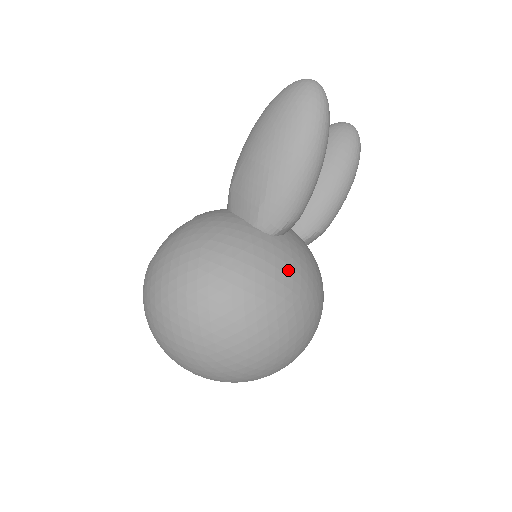
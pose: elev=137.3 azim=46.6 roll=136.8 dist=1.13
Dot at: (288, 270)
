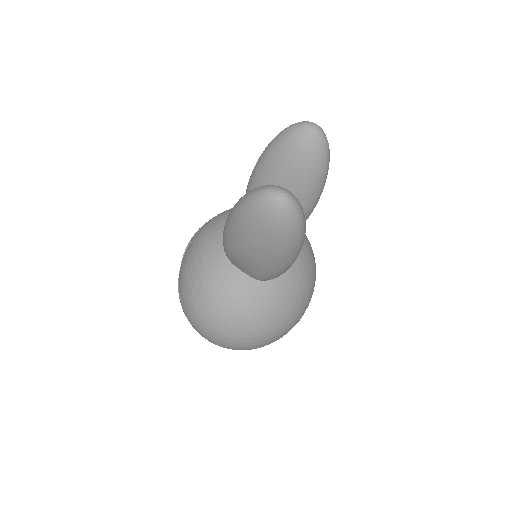
Dot at: (291, 298)
